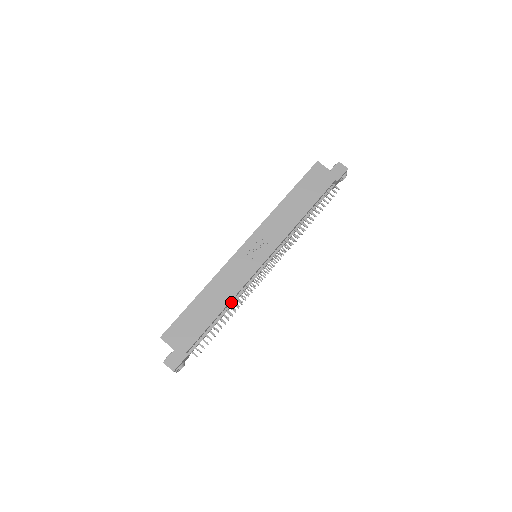
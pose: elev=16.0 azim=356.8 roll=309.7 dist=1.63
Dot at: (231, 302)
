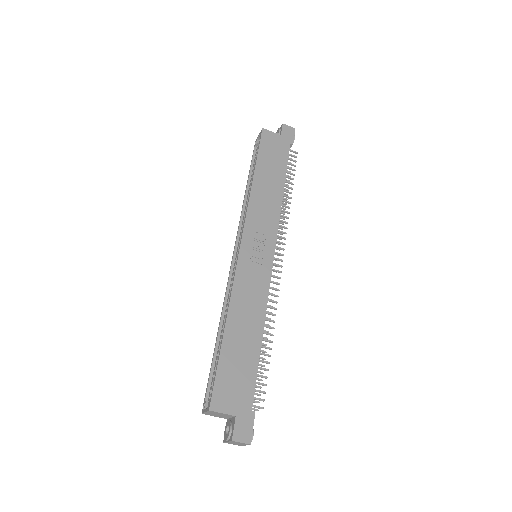
Dot at: occluded
